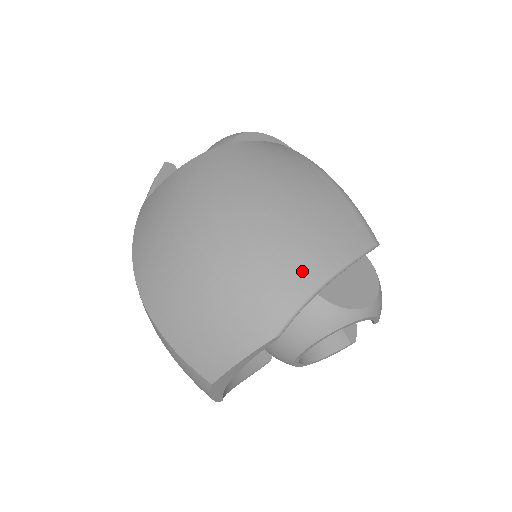
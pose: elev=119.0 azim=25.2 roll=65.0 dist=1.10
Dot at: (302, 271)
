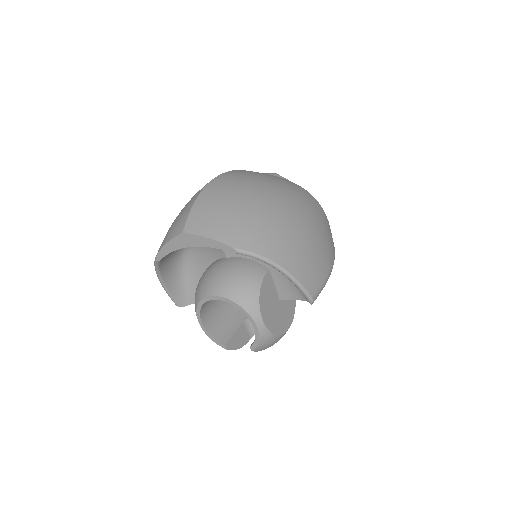
Dot at: (280, 252)
